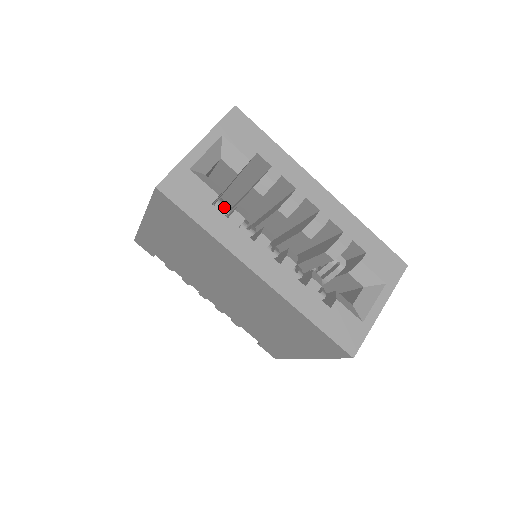
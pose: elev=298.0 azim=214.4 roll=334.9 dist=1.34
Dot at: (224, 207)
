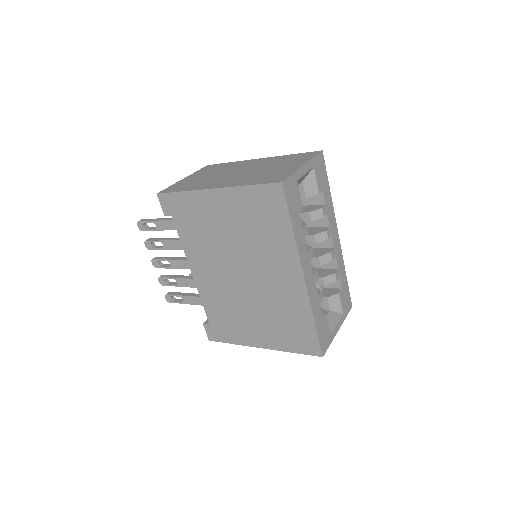
Dot at: occluded
